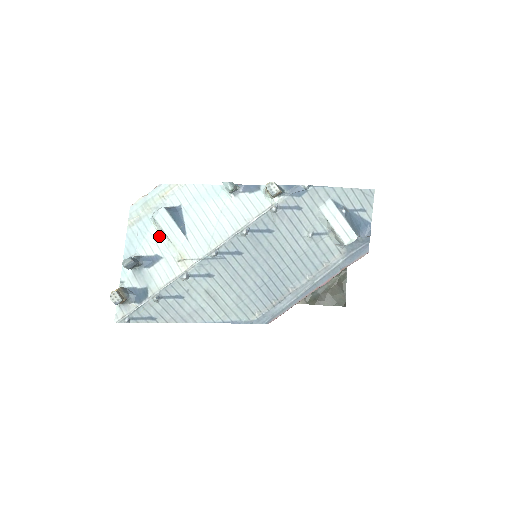
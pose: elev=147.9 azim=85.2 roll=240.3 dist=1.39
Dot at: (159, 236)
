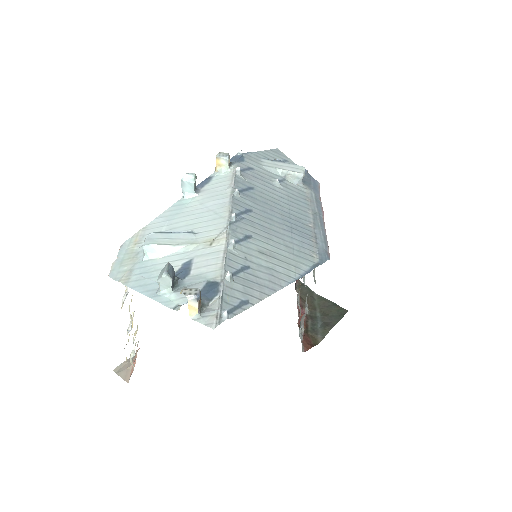
Dot at: (168, 257)
